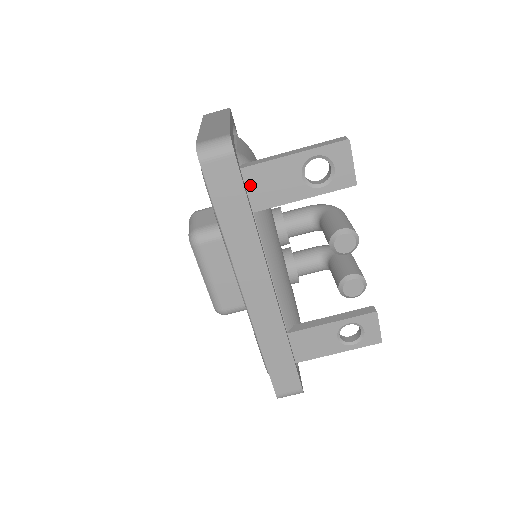
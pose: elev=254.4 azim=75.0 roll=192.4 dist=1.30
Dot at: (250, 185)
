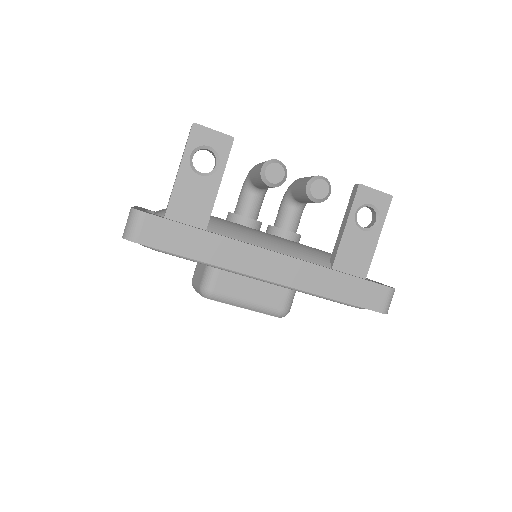
Dot at: (182, 219)
